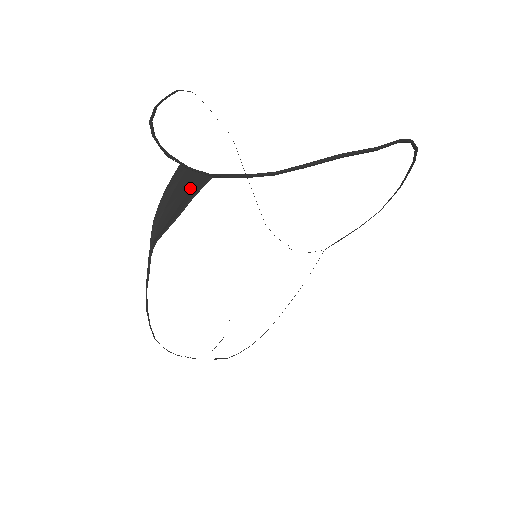
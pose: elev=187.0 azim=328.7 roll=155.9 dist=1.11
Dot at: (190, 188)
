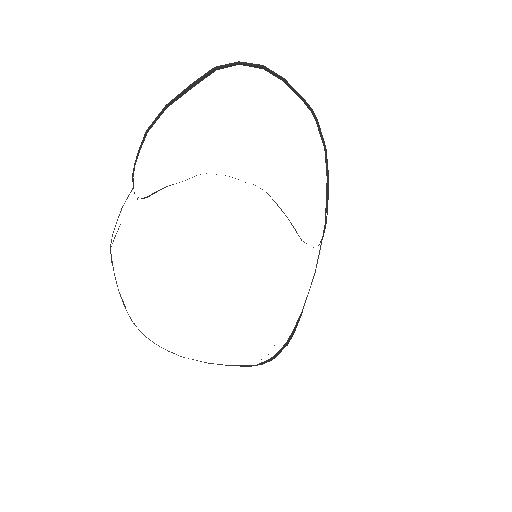
Dot at: occluded
